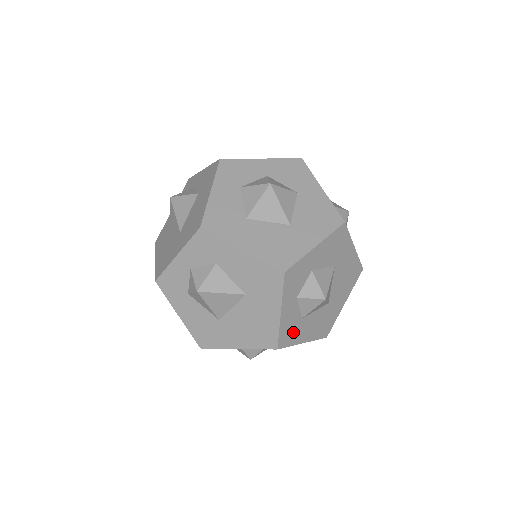
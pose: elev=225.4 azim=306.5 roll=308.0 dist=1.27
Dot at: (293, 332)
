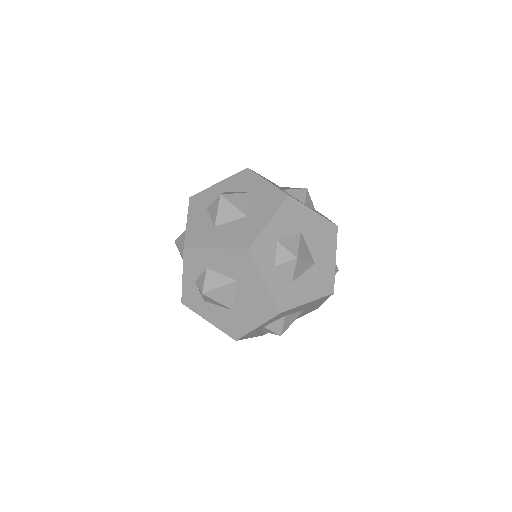
Dot at: (290, 295)
